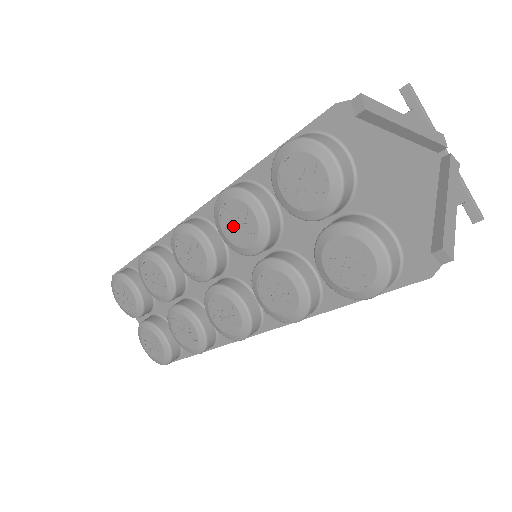
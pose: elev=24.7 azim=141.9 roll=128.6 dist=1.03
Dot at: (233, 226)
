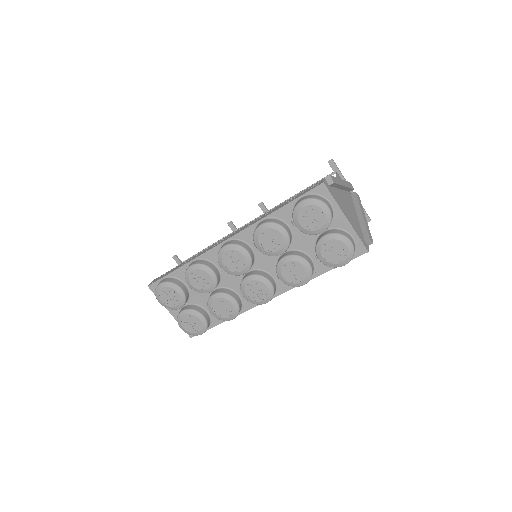
Dot at: (267, 242)
